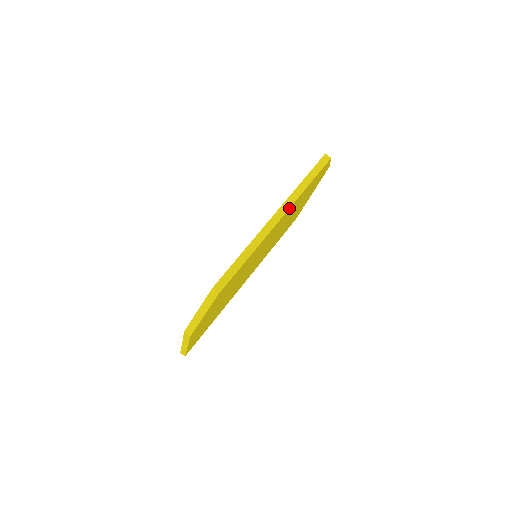
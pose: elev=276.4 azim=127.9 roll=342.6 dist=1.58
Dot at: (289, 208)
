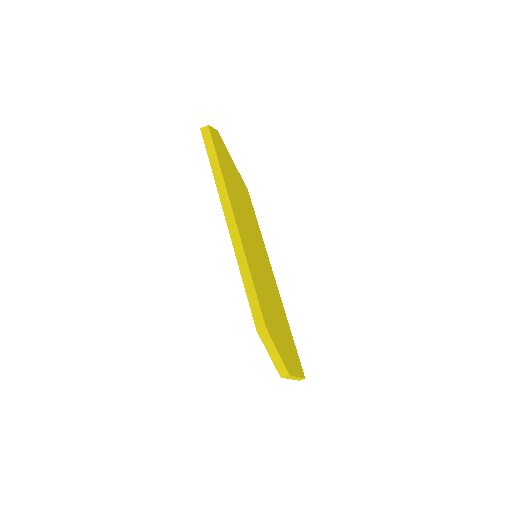
Dot at: (229, 201)
